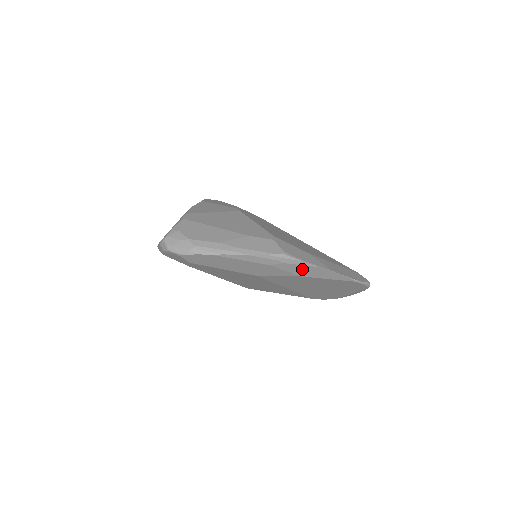
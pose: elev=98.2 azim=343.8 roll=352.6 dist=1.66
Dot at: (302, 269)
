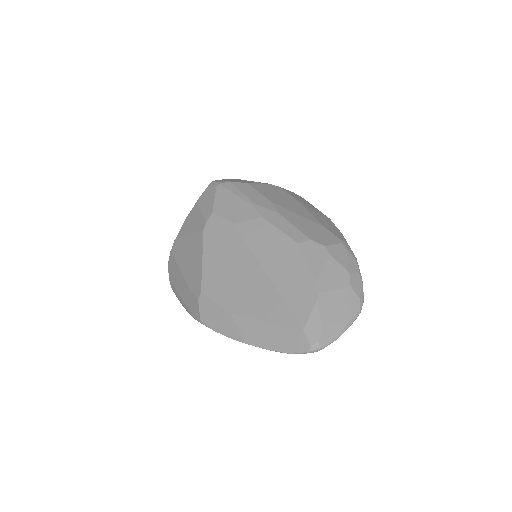
Dot at: occluded
